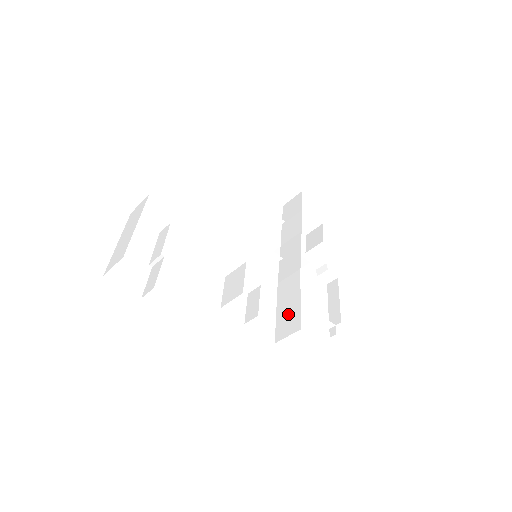
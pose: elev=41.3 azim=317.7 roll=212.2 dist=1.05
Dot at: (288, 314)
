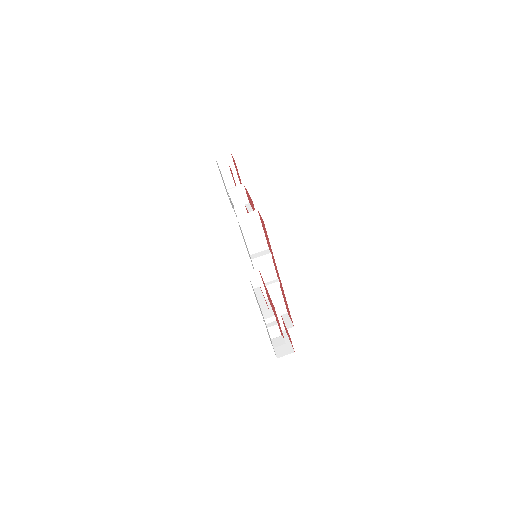
Dot at: occluded
